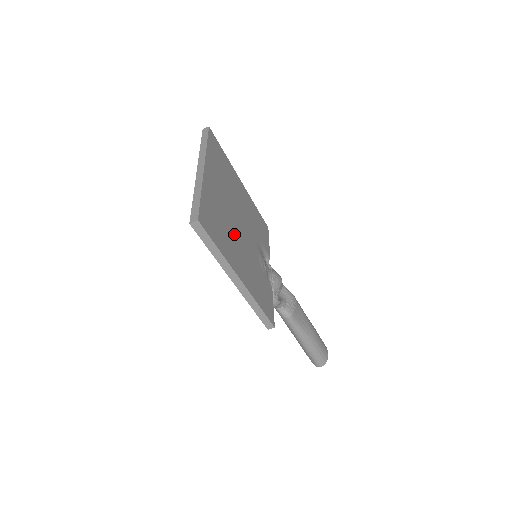
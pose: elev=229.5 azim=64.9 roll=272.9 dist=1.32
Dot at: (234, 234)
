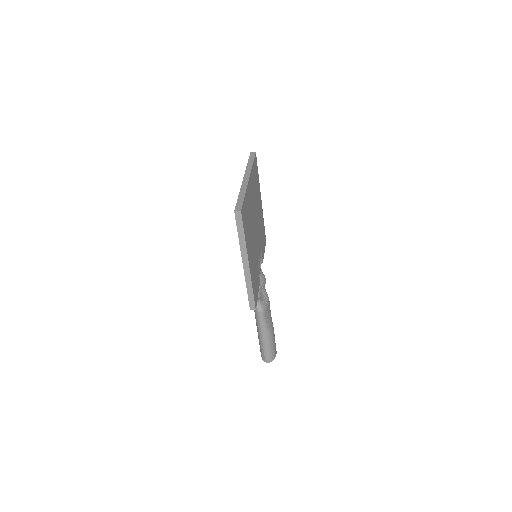
Dot at: (252, 232)
